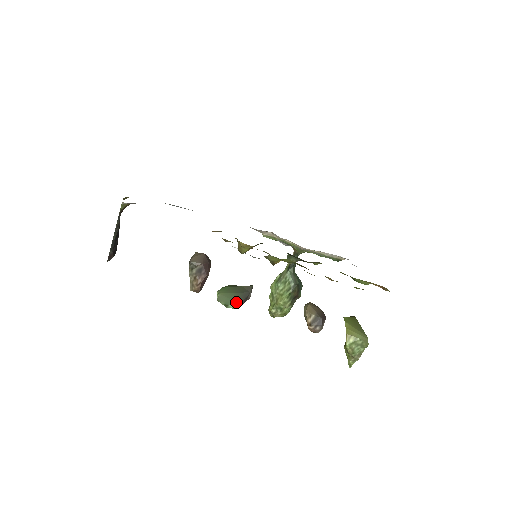
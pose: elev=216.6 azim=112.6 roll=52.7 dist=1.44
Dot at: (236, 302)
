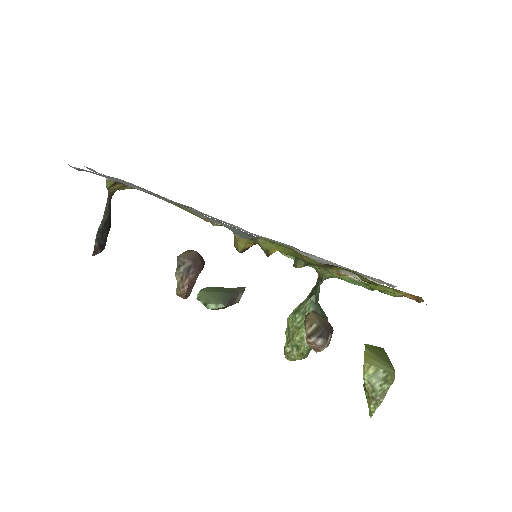
Dot at: (218, 301)
